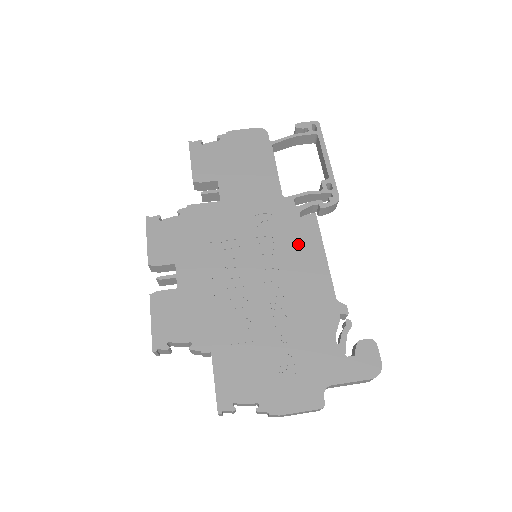
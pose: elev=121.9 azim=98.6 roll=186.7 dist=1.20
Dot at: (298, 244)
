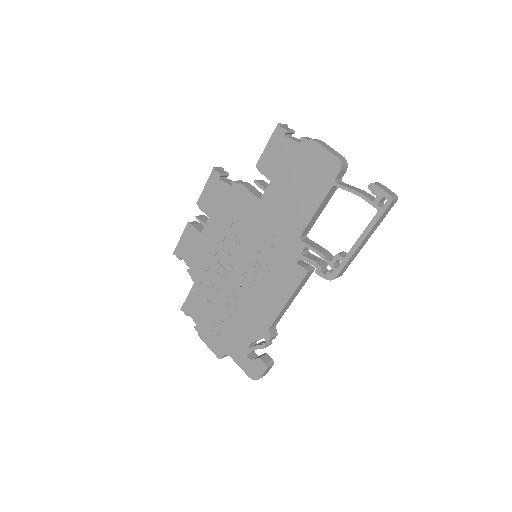
Dot at: (278, 279)
